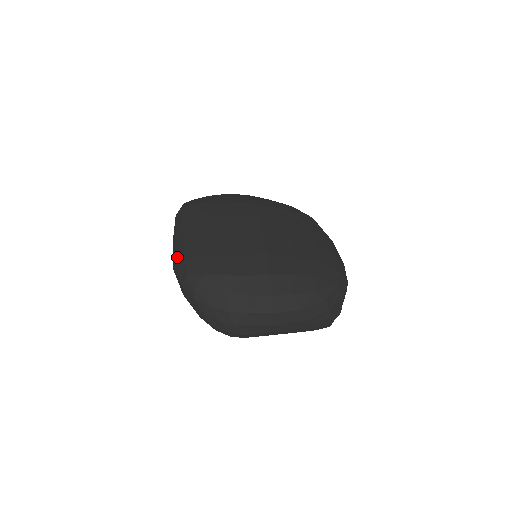
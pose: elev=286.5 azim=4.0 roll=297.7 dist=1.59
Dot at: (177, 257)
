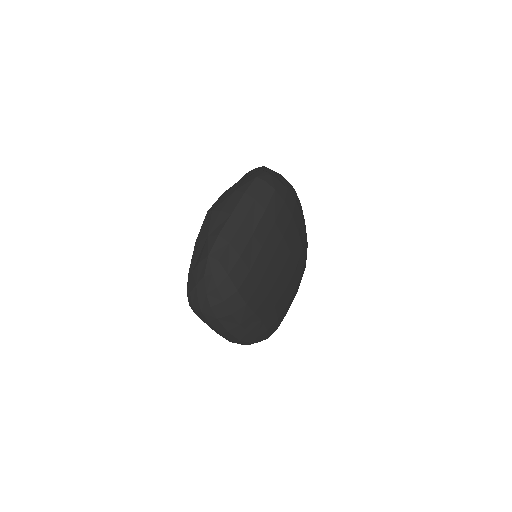
Dot at: (227, 226)
